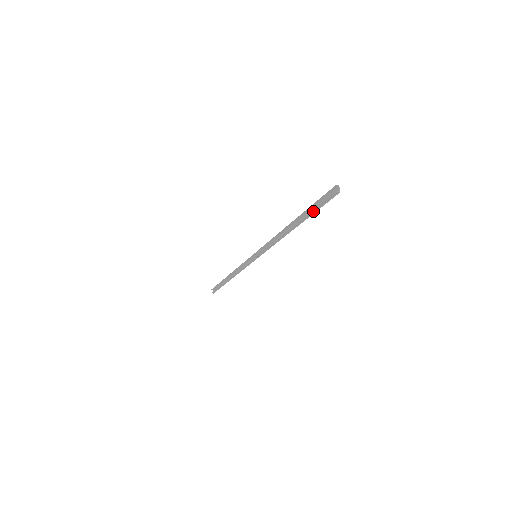
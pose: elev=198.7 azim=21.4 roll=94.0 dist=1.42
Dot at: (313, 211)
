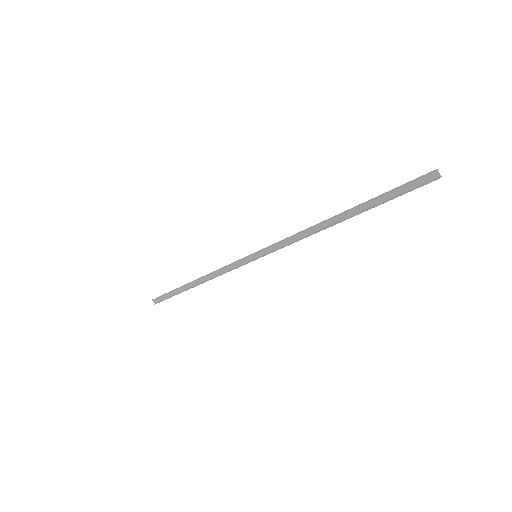
Dot at: (387, 201)
